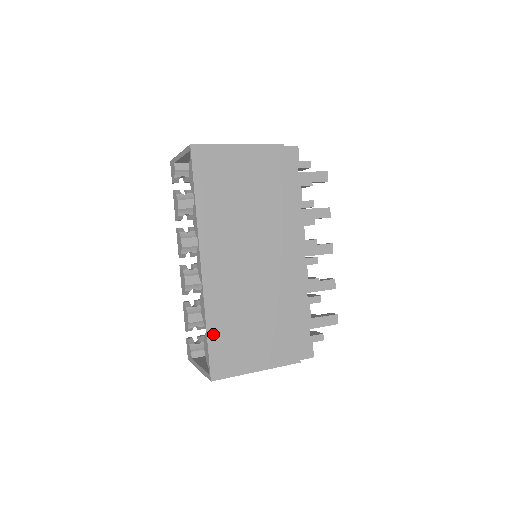
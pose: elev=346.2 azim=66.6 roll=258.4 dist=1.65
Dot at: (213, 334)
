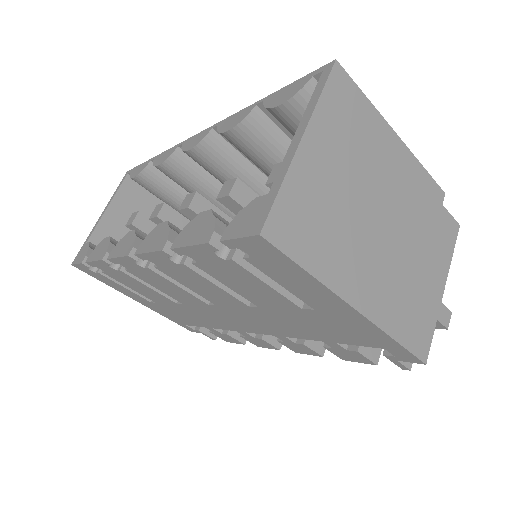
Dot at: occluded
